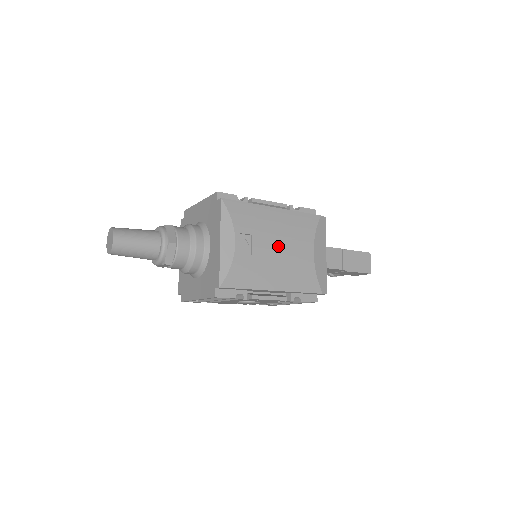
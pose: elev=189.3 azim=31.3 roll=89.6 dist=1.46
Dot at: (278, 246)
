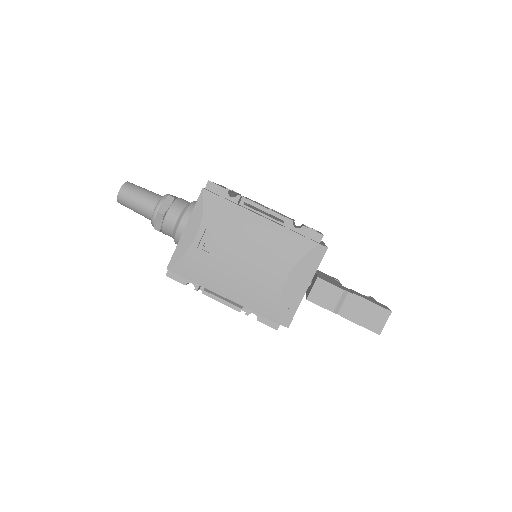
Dot at: (244, 256)
